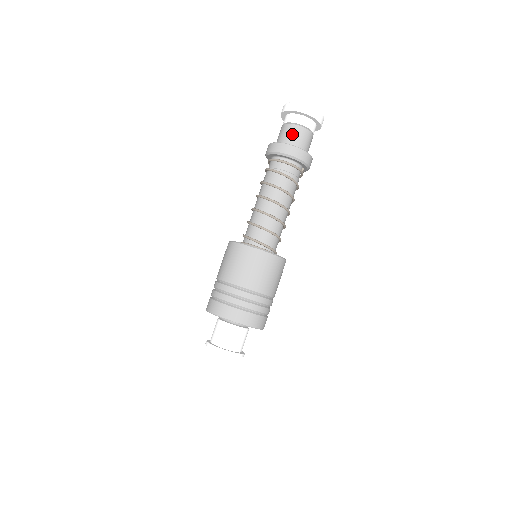
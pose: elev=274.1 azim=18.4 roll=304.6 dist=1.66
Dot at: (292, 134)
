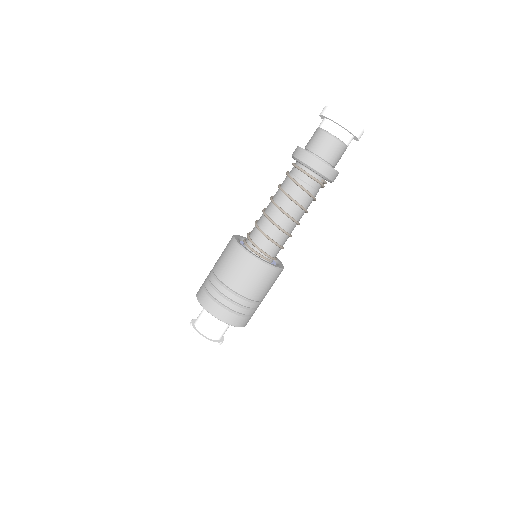
Dot at: (317, 141)
